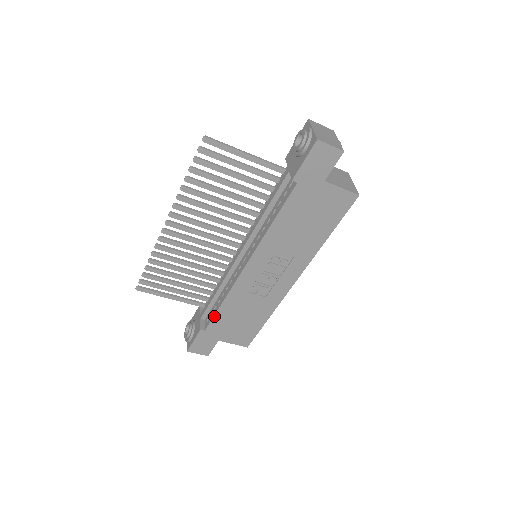
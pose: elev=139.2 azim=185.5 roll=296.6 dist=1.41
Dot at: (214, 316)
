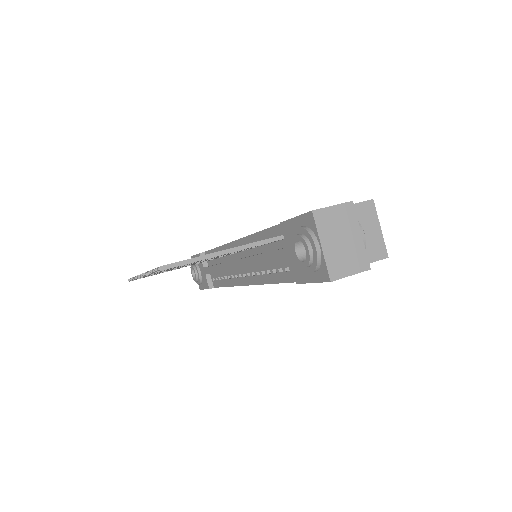
Dot at: occluded
